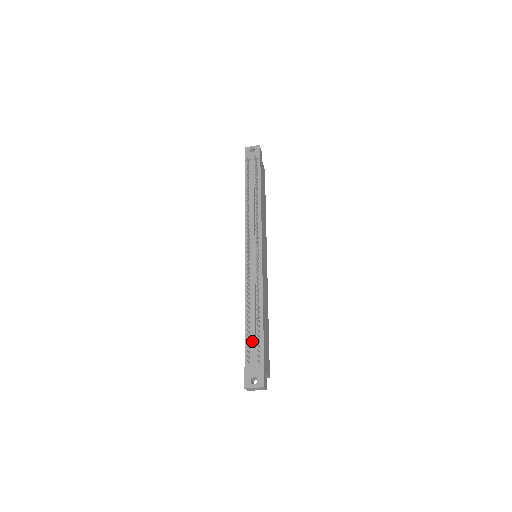
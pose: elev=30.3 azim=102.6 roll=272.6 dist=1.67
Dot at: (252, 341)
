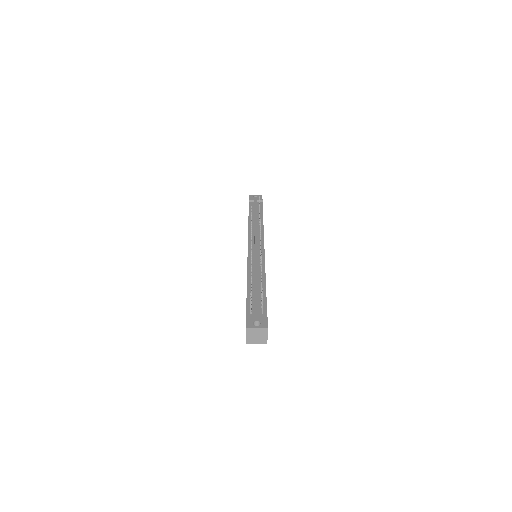
Dot at: (255, 297)
